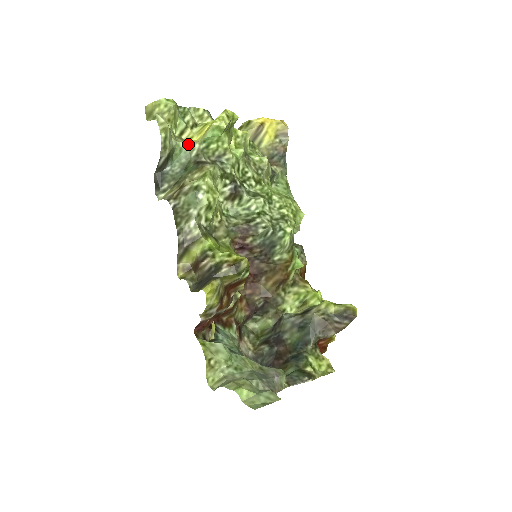
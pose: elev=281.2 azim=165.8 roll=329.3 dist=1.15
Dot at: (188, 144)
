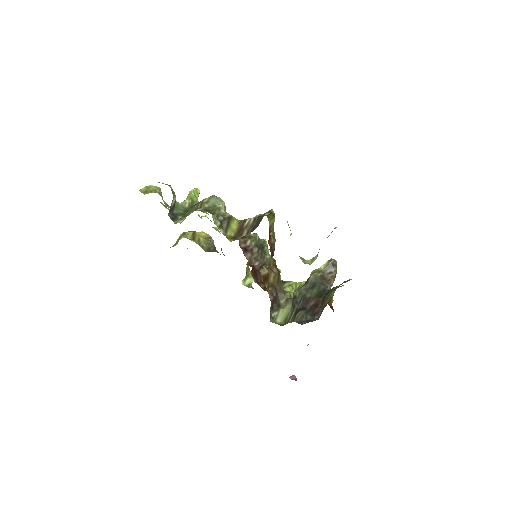
Dot at: (180, 203)
